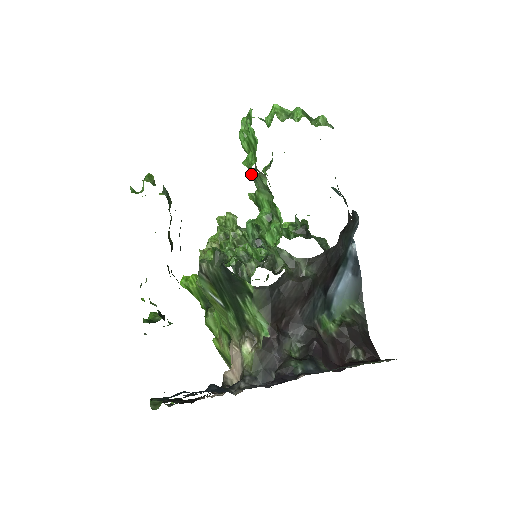
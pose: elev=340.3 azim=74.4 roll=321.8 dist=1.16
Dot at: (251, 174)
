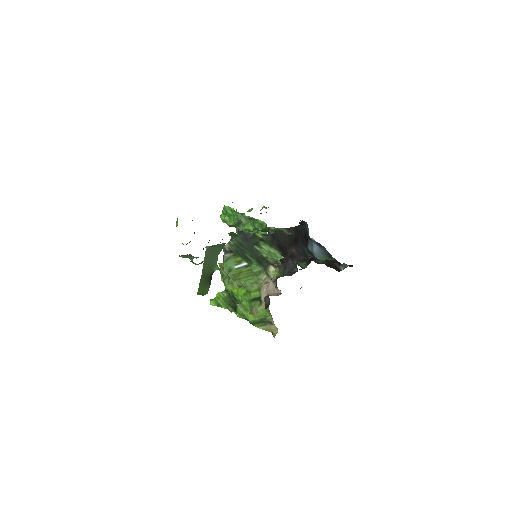
Dot at: (236, 217)
